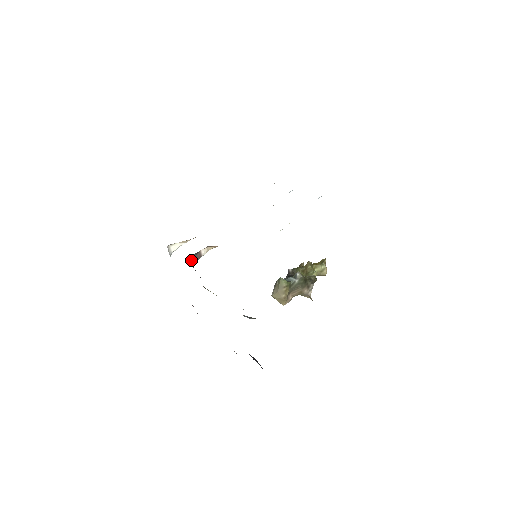
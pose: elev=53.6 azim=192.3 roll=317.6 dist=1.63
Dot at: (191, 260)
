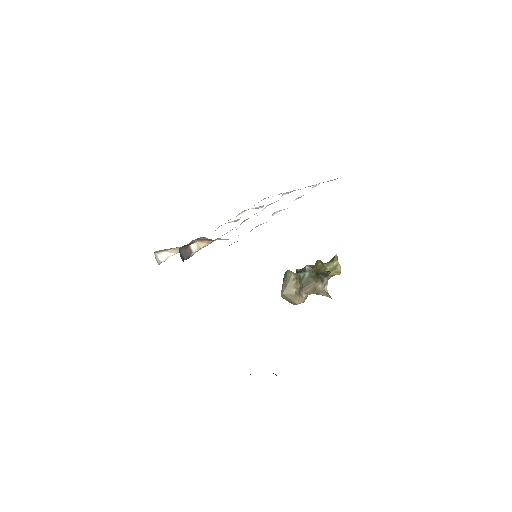
Dot at: (180, 254)
